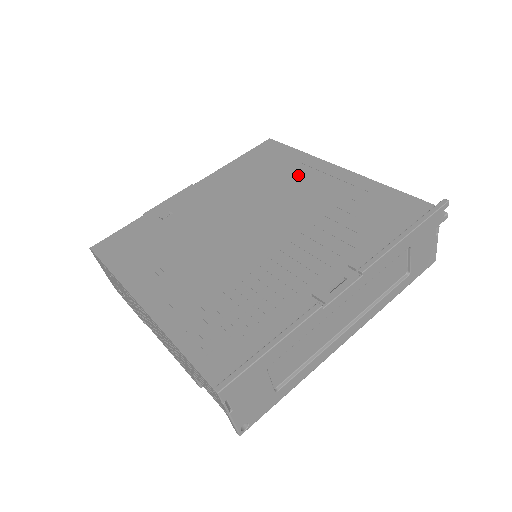
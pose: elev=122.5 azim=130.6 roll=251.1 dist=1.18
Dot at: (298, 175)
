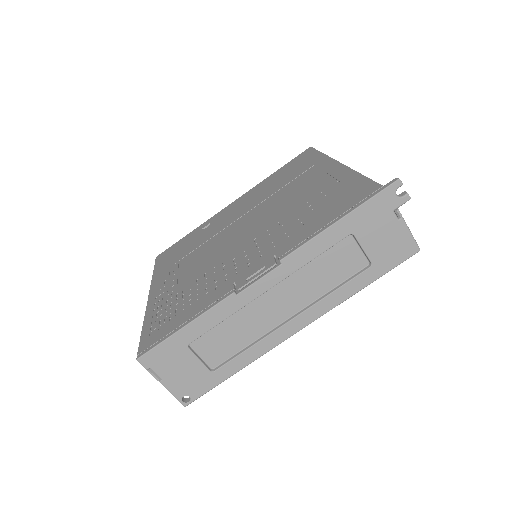
Dot at: (304, 177)
